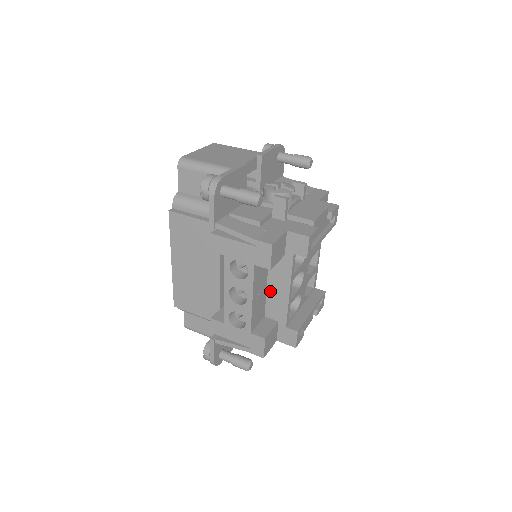
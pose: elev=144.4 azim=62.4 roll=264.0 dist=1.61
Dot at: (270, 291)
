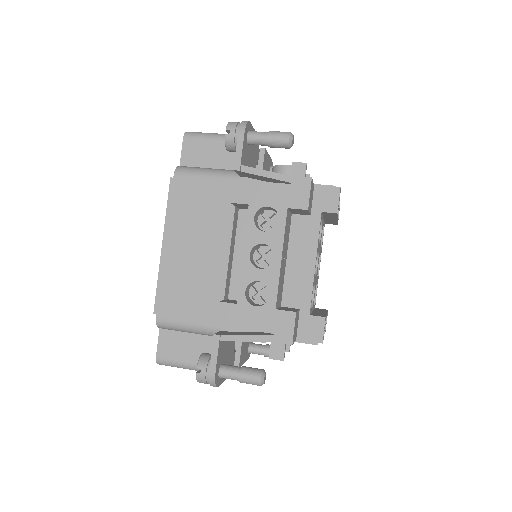
Dot at: (290, 267)
